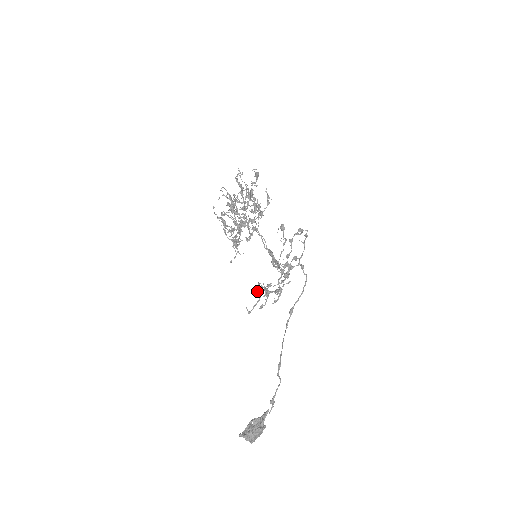
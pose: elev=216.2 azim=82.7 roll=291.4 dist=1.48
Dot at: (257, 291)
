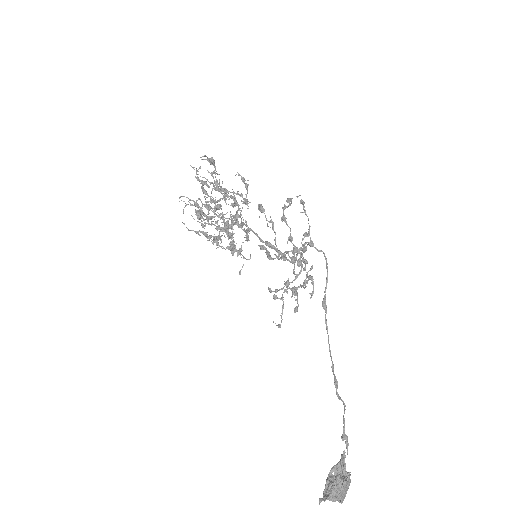
Dot at: (275, 297)
